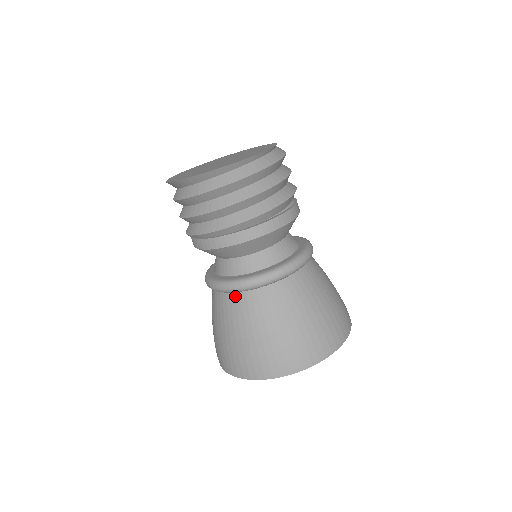
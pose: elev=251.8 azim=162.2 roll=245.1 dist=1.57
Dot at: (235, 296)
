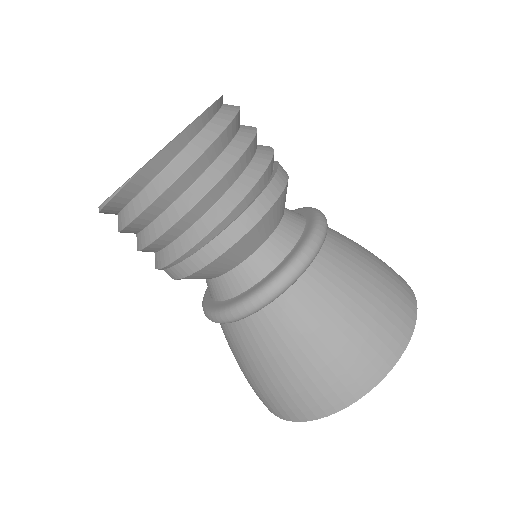
Dot at: (297, 287)
